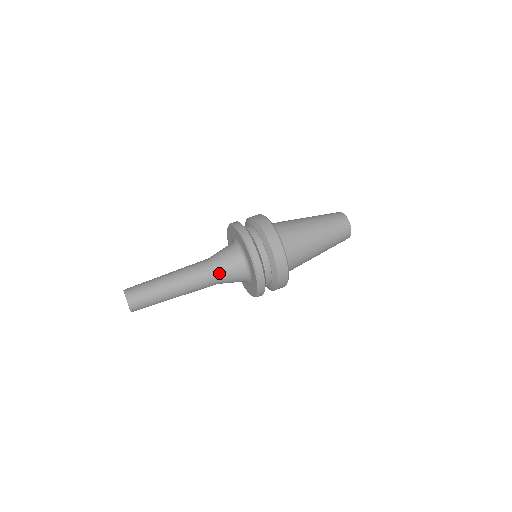
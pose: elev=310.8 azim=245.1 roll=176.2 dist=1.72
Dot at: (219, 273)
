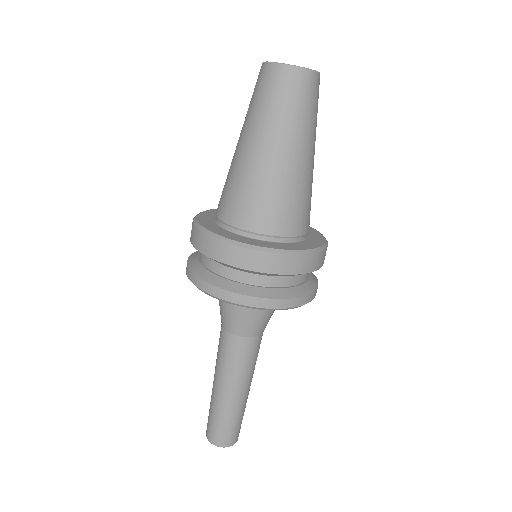
Dot at: (252, 334)
